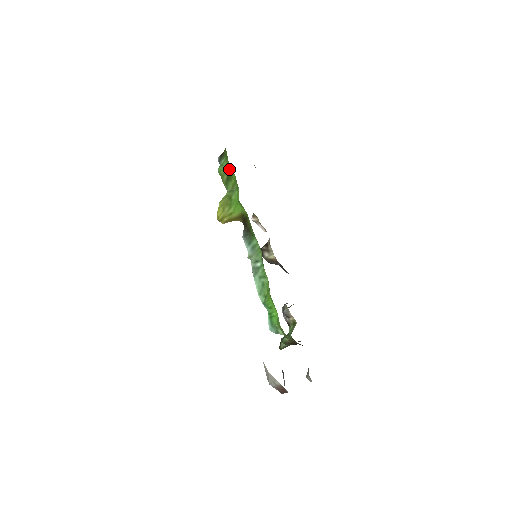
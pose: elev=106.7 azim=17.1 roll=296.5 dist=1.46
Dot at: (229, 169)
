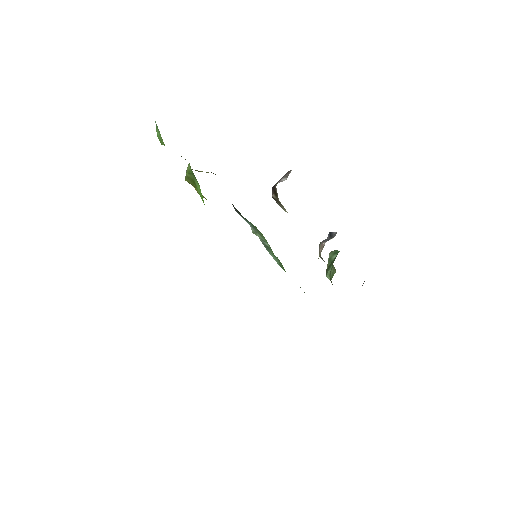
Dot at: occluded
